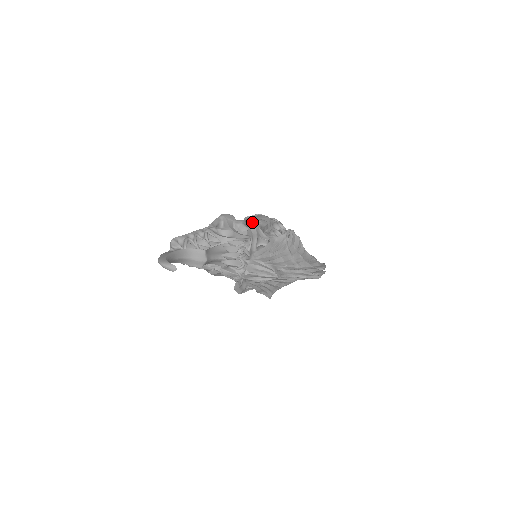
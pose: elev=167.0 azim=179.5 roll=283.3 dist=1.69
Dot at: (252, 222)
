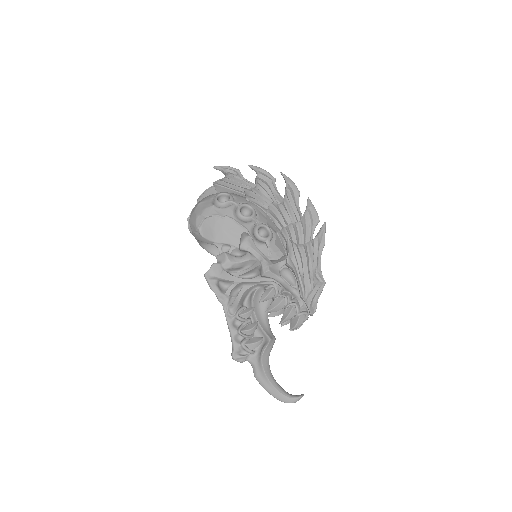
Dot at: (223, 239)
